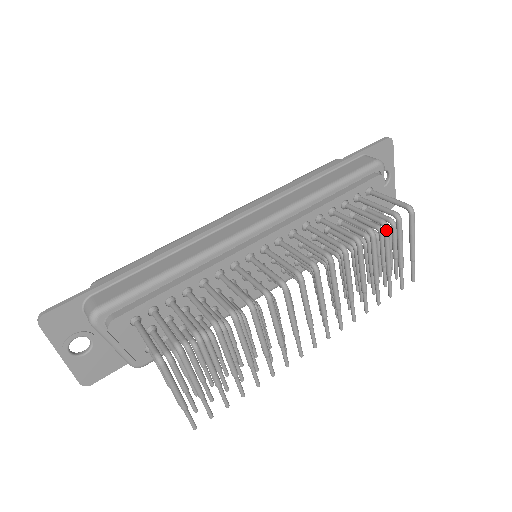
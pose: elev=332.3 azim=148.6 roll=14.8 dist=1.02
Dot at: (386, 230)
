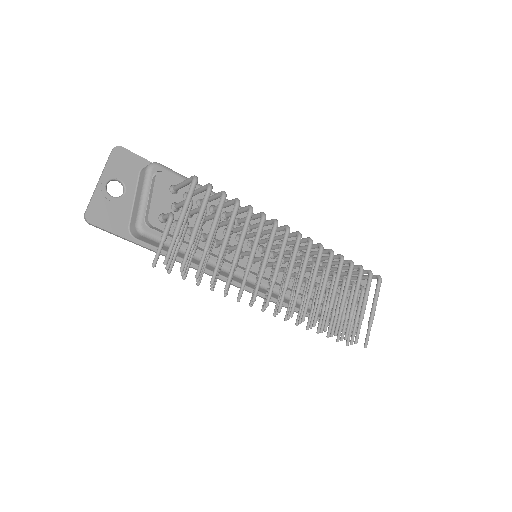
Dot at: (361, 270)
